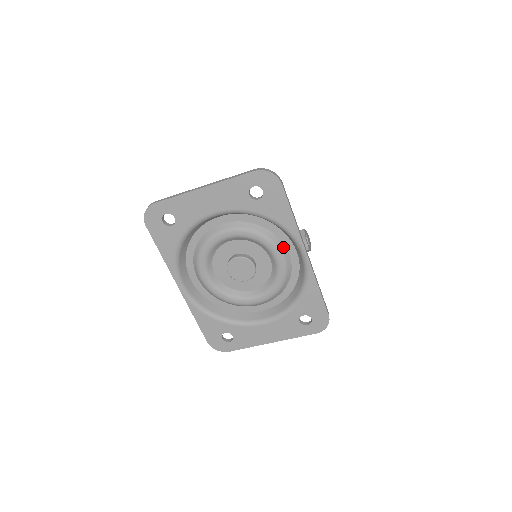
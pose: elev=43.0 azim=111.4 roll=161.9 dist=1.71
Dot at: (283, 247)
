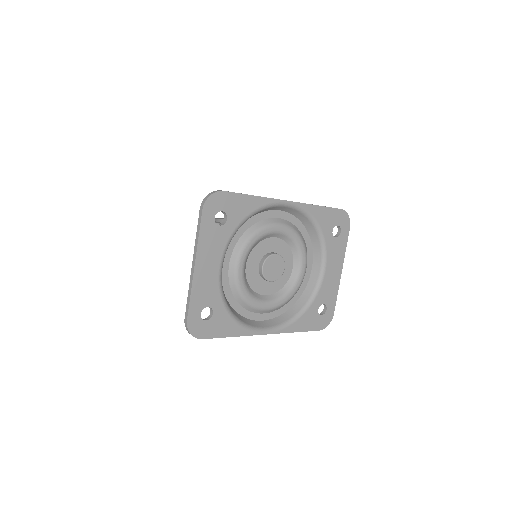
Dot at: (271, 220)
